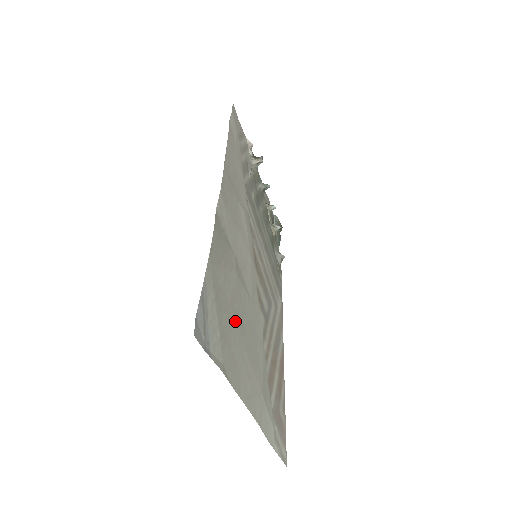
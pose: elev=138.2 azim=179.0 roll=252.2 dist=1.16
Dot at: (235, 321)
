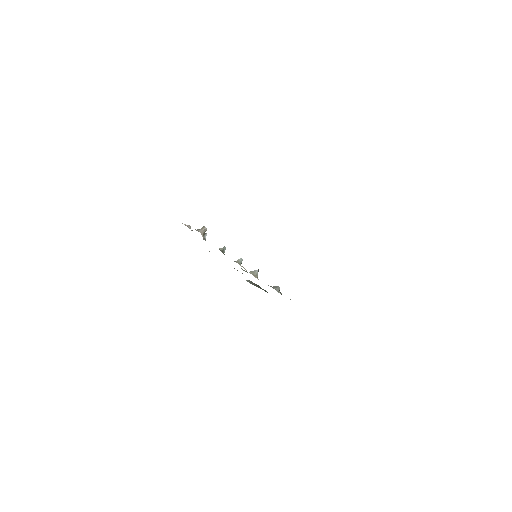
Dot at: occluded
